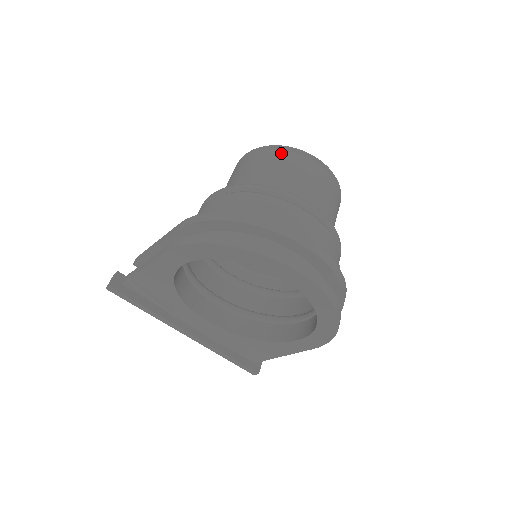
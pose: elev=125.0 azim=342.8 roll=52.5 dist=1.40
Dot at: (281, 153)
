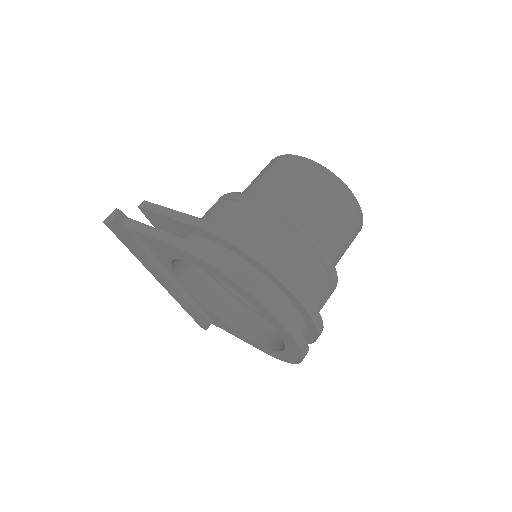
Dot at: (329, 183)
